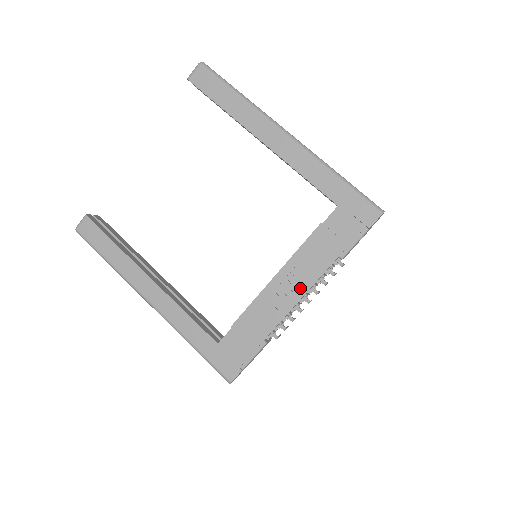
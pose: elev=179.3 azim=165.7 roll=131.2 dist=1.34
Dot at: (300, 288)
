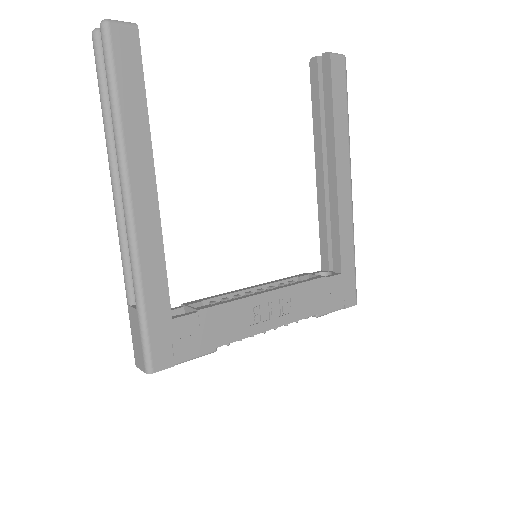
Dot at: (278, 319)
